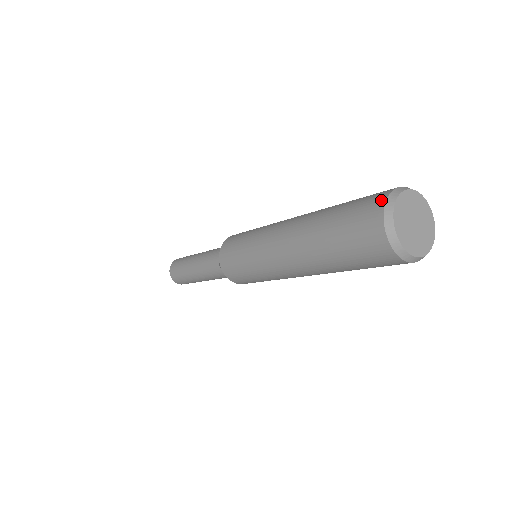
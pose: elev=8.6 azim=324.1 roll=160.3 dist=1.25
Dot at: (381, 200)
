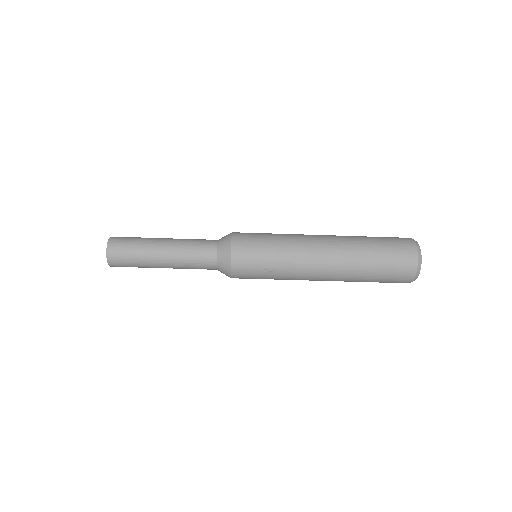
Dot at: occluded
